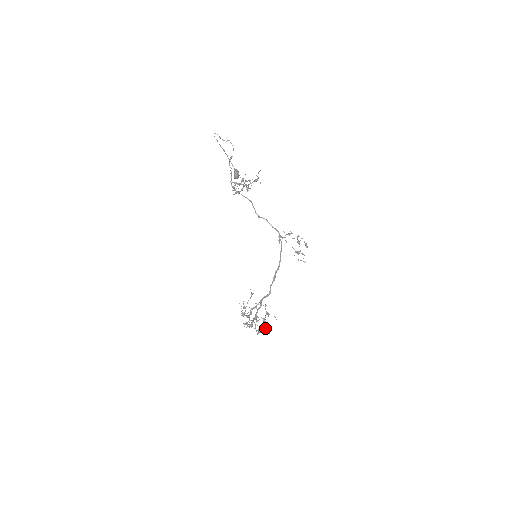
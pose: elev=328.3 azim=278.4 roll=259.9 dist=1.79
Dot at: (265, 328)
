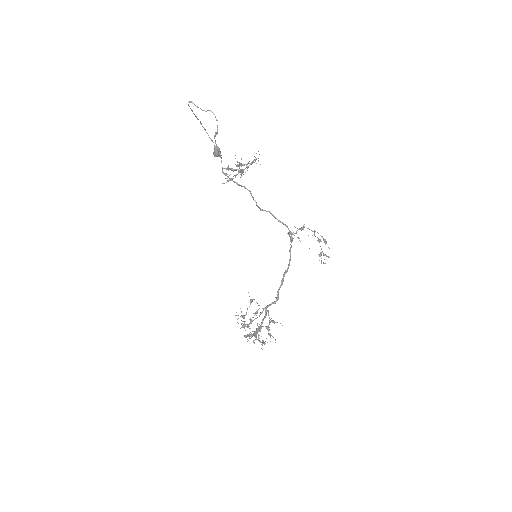
Dot at: occluded
